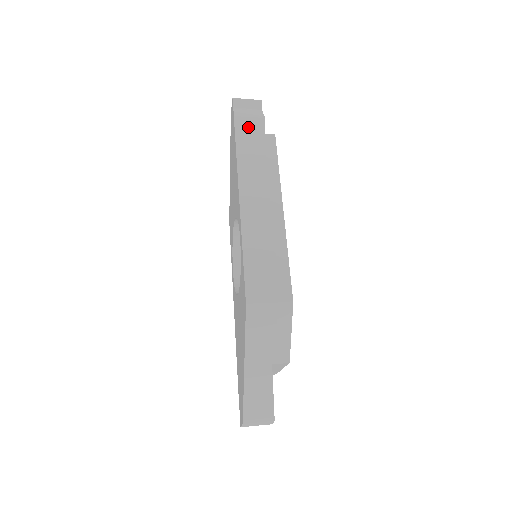
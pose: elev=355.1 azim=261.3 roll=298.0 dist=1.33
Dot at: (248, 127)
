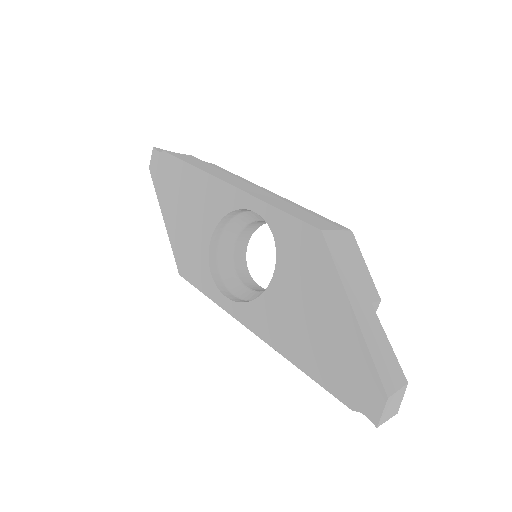
Dot at: (187, 158)
